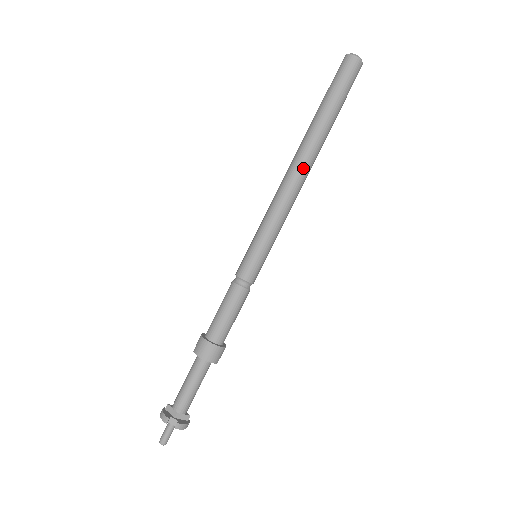
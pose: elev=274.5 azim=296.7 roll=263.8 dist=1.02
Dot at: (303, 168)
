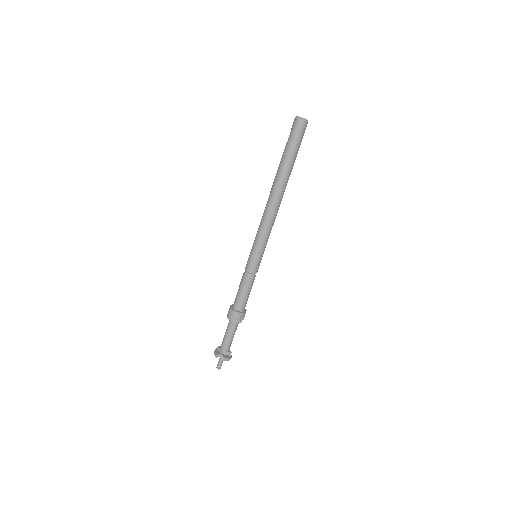
Dot at: (275, 199)
